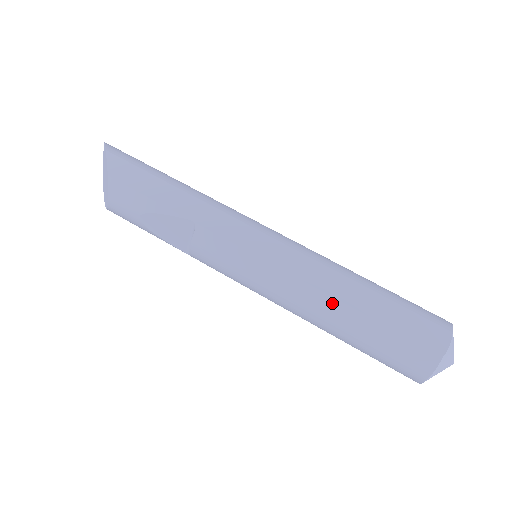
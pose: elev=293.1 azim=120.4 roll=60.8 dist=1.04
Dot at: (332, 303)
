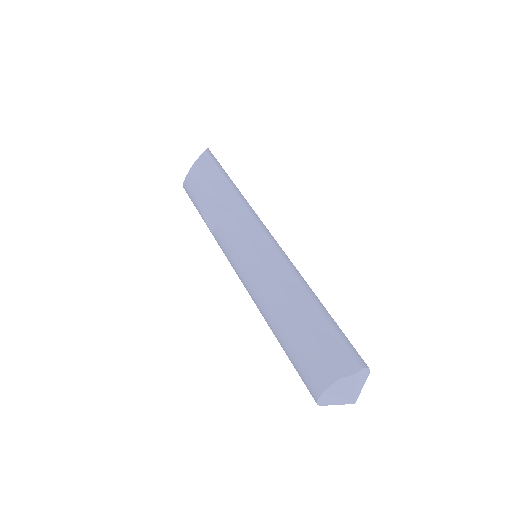
Dot at: (283, 299)
